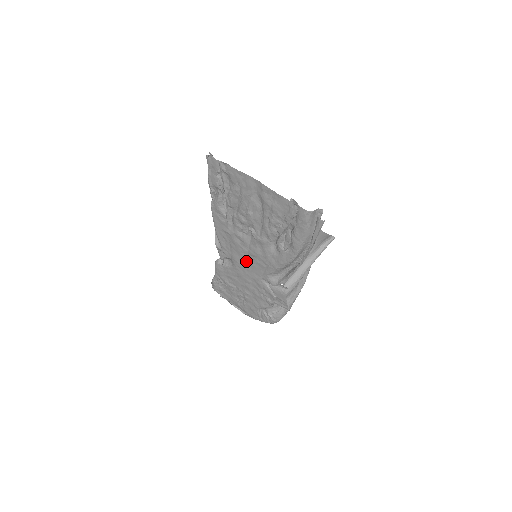
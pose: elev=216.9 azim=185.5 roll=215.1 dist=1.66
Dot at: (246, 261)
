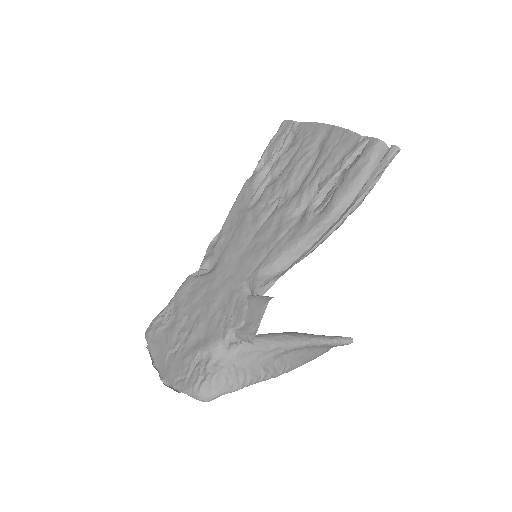
Dot at: (239, 256)
